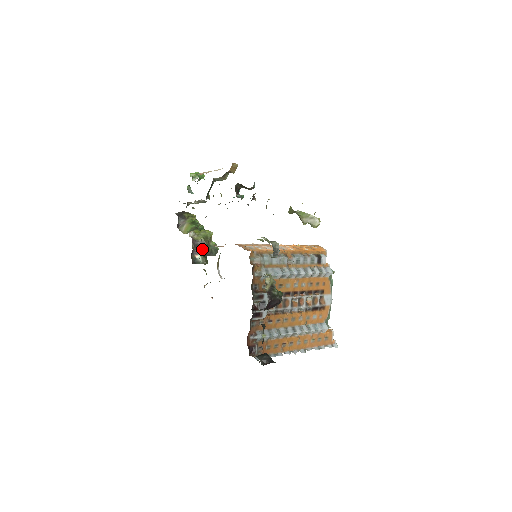
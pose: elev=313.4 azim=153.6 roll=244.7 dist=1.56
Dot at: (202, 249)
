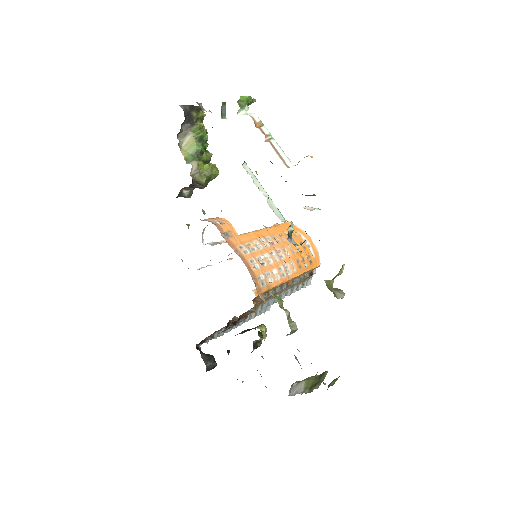
Dot at: (196, 187)
